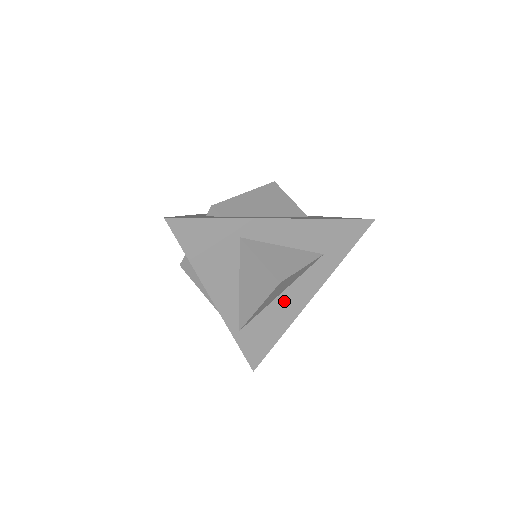
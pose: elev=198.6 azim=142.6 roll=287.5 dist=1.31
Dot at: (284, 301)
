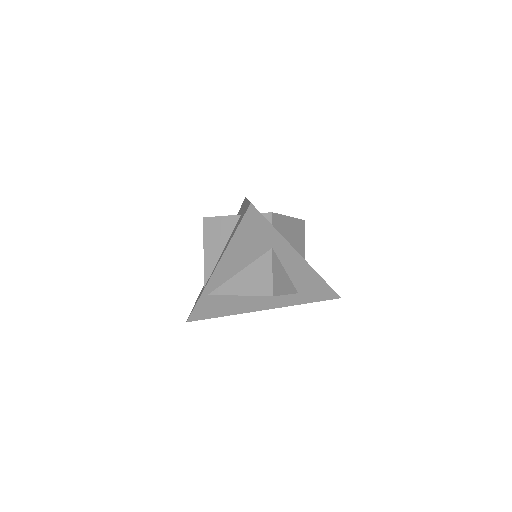
Dot at: (250, 299)
